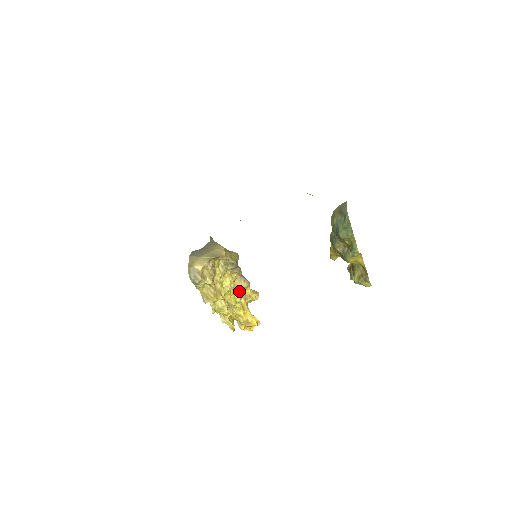
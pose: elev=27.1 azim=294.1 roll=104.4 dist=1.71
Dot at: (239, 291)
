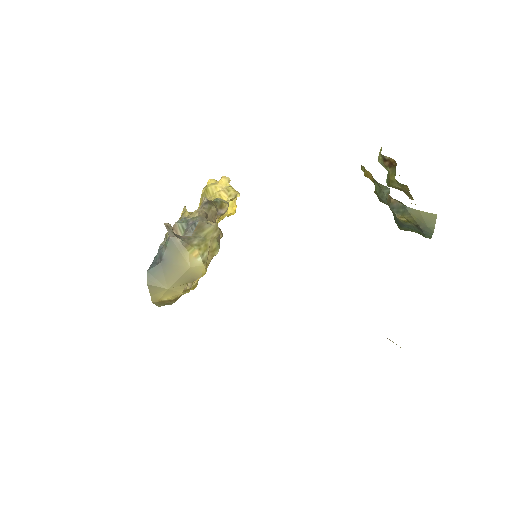
Dot at: occluded
